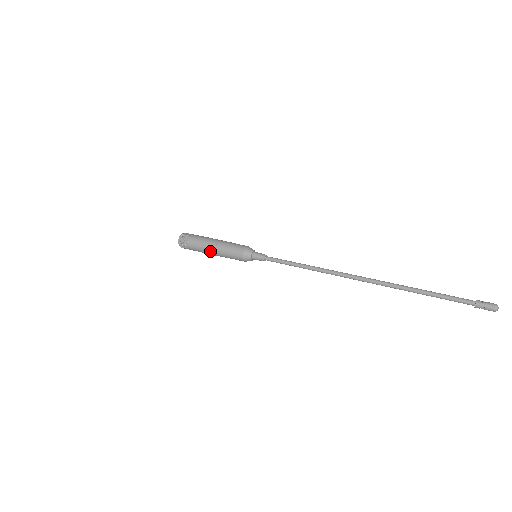
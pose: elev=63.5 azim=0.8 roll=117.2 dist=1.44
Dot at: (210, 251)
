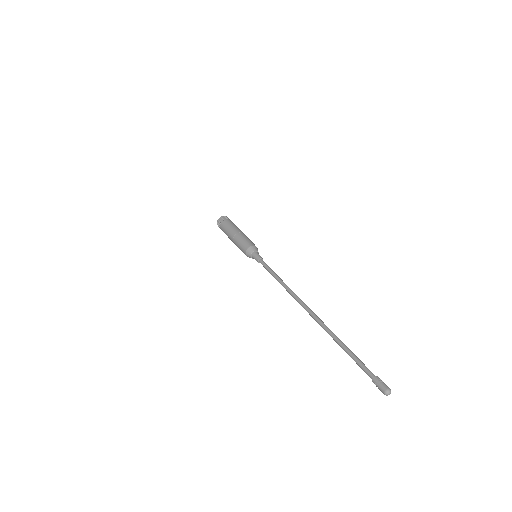
Dot at: occluded
